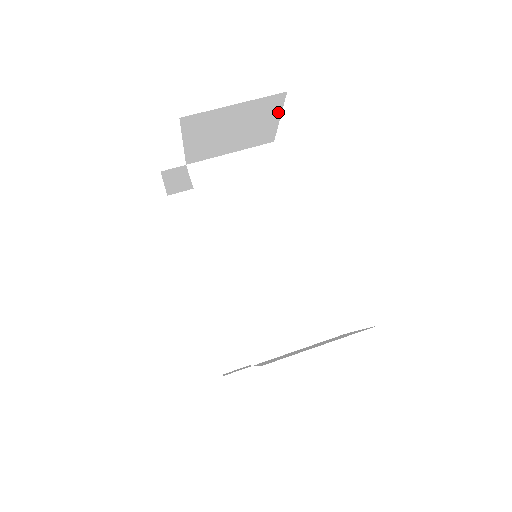
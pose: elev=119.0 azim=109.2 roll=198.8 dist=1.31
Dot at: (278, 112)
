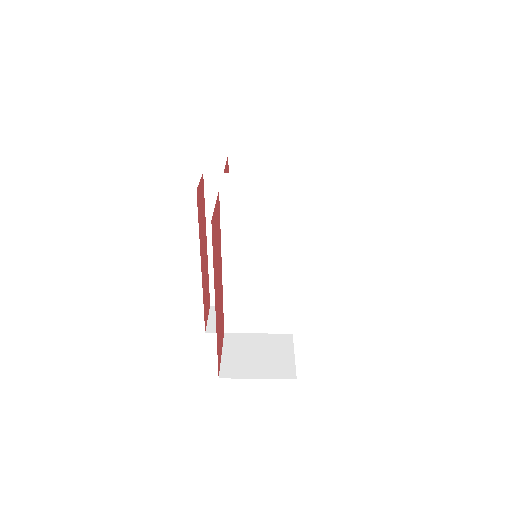
Dot at: occluded
